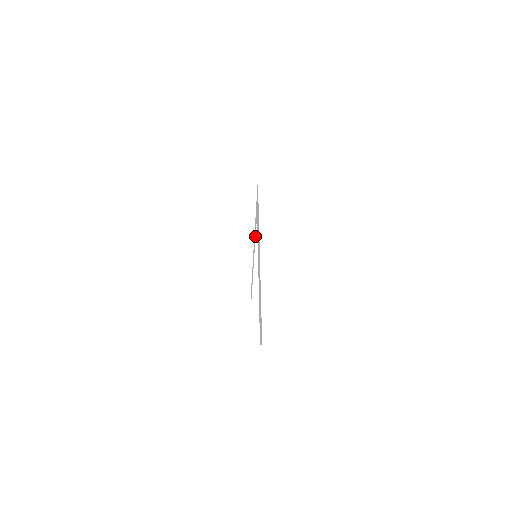
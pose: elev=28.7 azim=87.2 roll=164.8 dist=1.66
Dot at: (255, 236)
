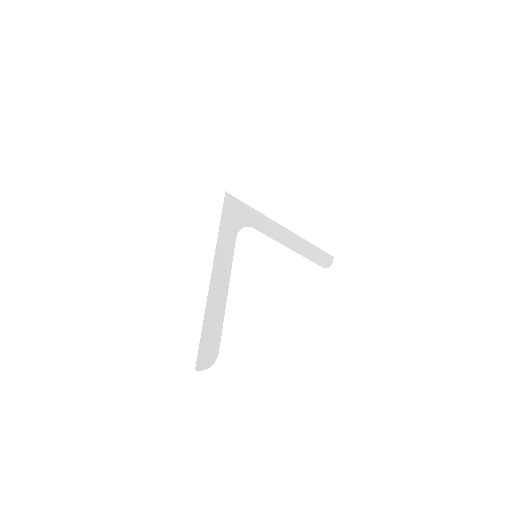
Dot at: occluded
